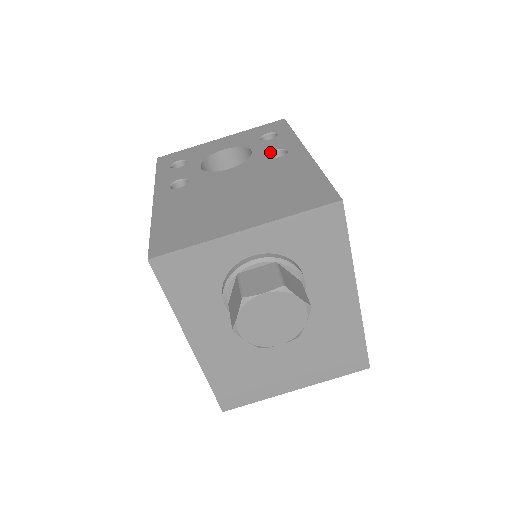
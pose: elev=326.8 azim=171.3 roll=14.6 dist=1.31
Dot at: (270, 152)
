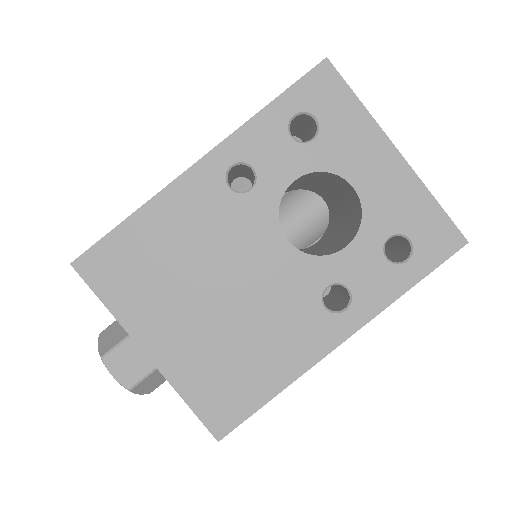
Dot at: (340, 283)
